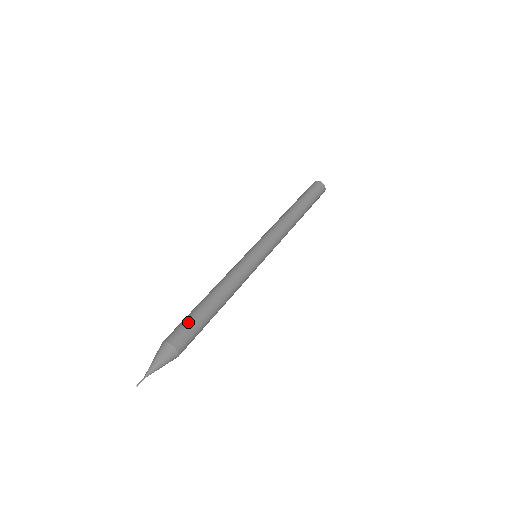
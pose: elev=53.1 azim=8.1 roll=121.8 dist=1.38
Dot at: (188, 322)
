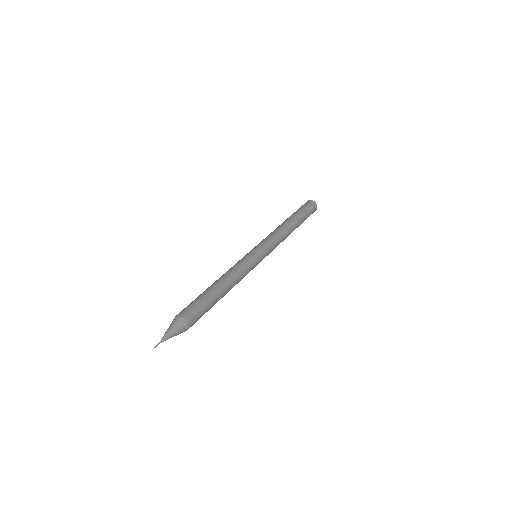
Dot at: (195, 301)
